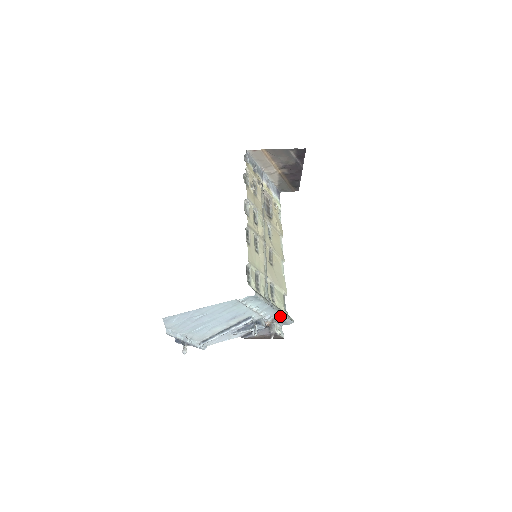
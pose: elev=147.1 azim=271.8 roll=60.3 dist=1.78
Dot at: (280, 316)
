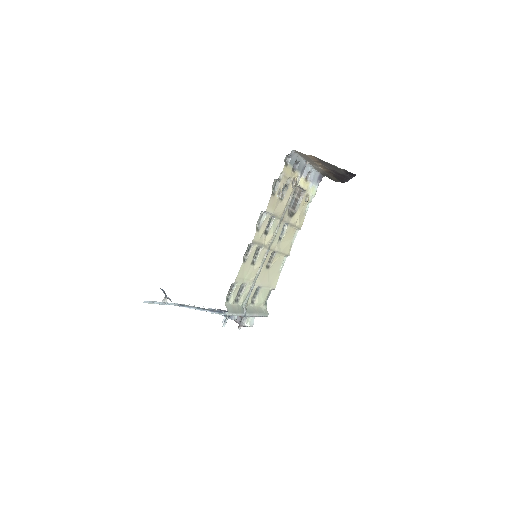
Dot at: occluded
